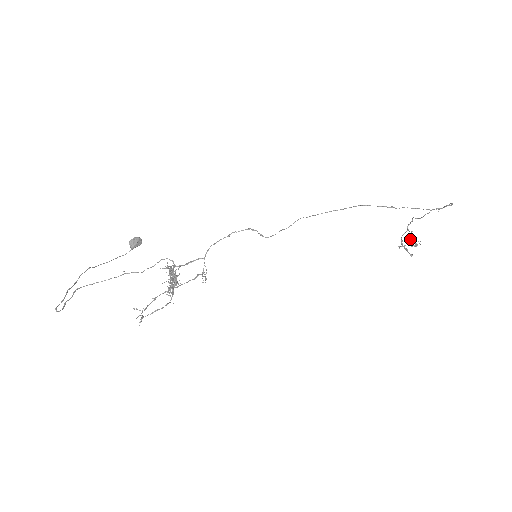
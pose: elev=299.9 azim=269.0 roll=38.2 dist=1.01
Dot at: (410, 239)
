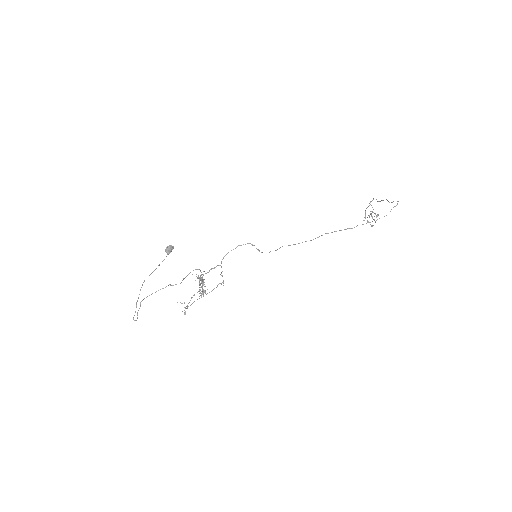
Dot at: occluded
